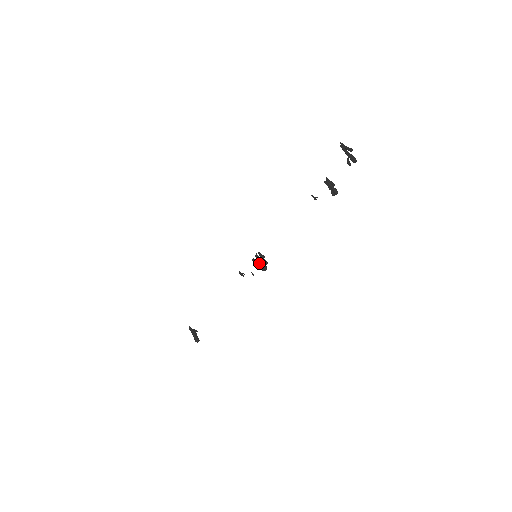
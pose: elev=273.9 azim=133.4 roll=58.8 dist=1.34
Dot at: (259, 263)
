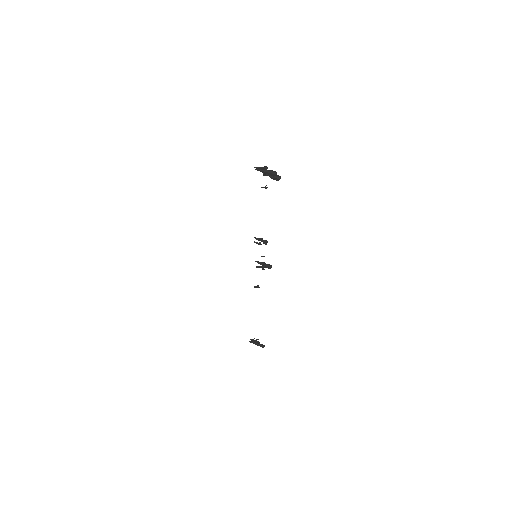
Dot at: (263, 266)
